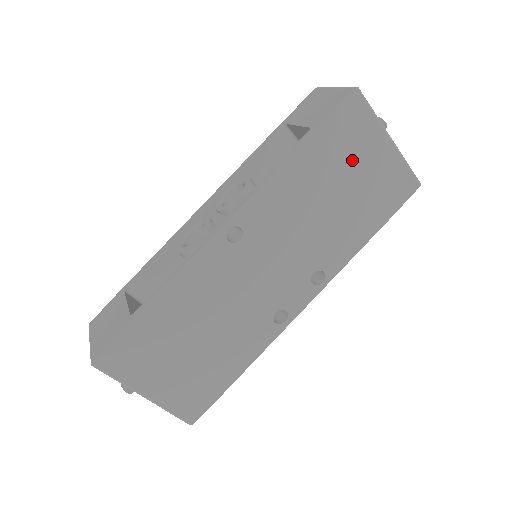
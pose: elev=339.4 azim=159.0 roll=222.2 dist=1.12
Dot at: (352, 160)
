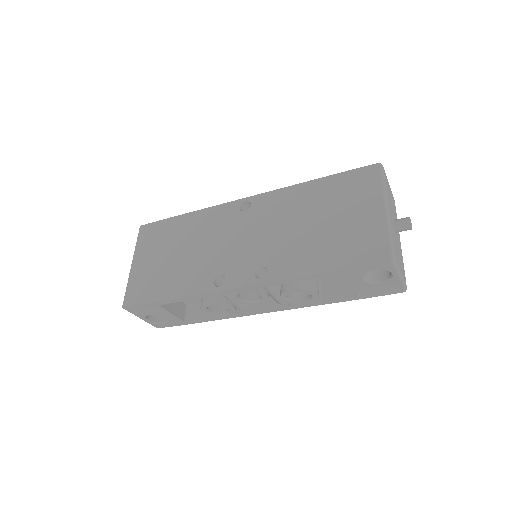
Dot at: (345, 206)
